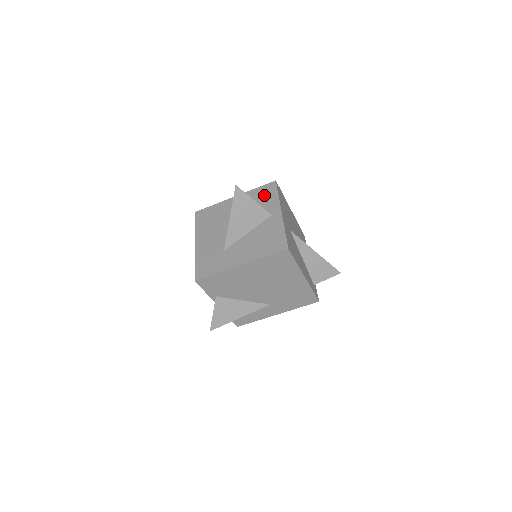
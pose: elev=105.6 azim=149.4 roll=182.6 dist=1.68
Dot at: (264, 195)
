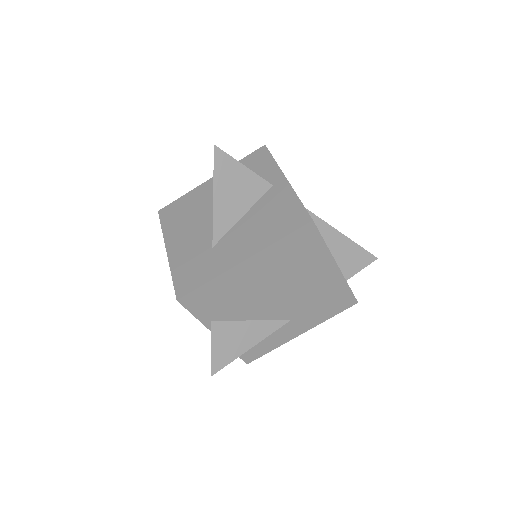
Dot at: (253, 165)
